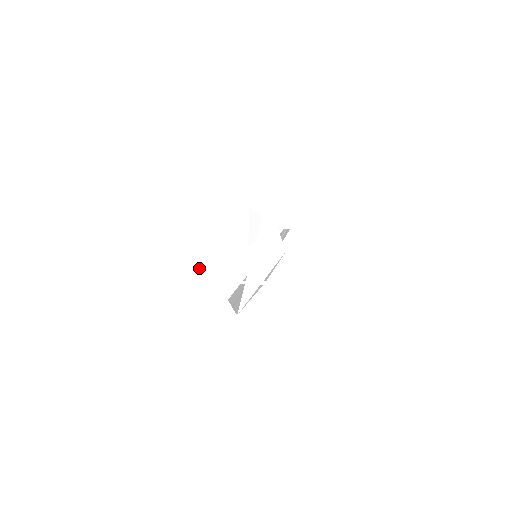
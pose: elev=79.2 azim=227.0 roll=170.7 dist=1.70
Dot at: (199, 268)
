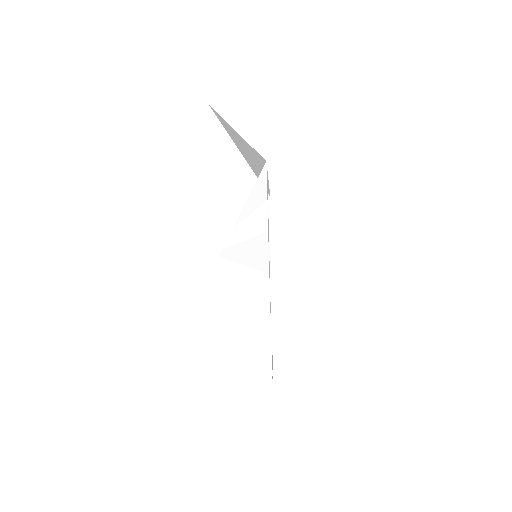
Dot at: (220, 253)
